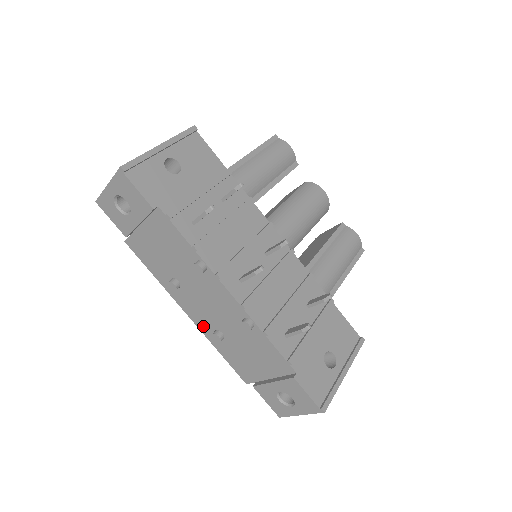
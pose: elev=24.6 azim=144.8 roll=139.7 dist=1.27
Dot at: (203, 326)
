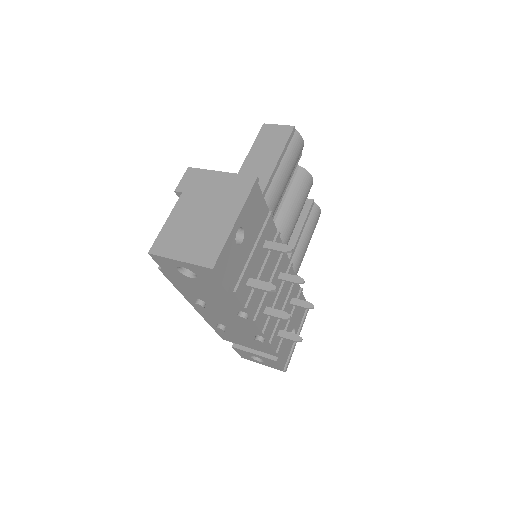
Dot at: (208, 318)
